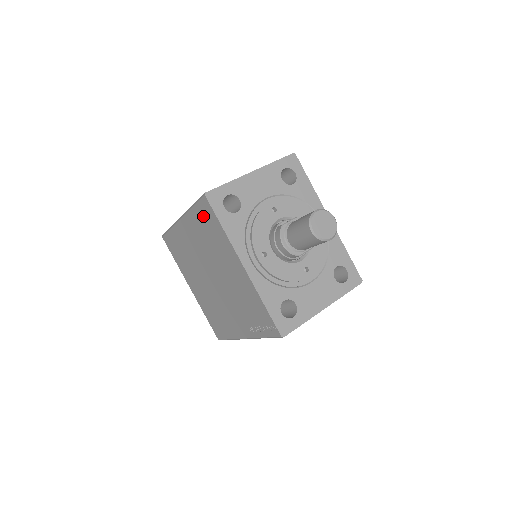
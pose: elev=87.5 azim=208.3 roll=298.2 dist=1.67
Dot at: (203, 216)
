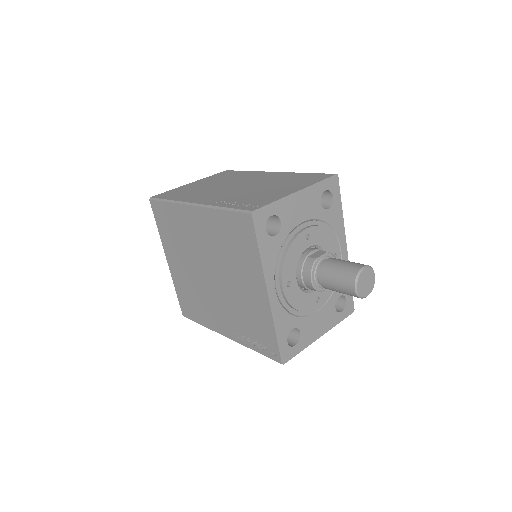
Dot at: (235, 226)
